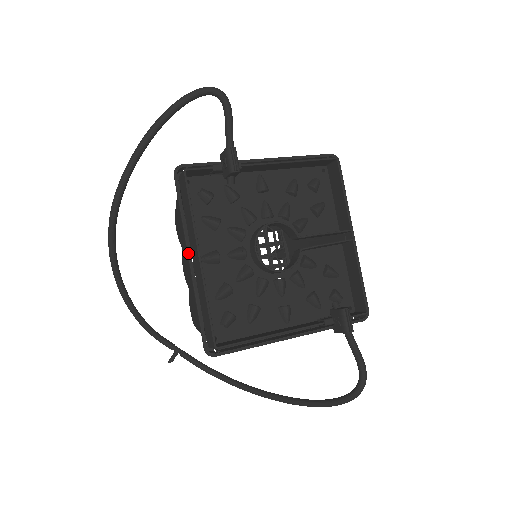
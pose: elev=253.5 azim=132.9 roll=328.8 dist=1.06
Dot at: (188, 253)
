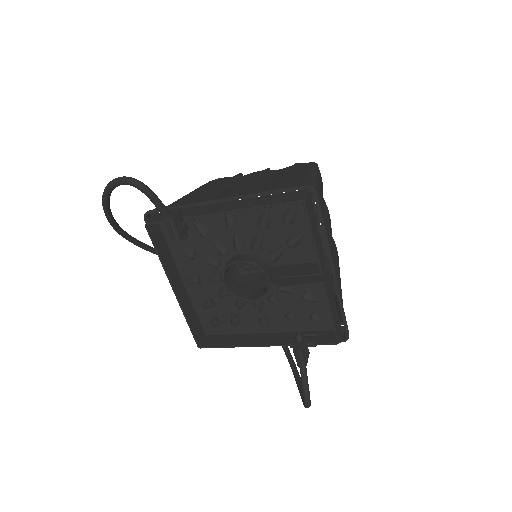
Dot at: occluded
